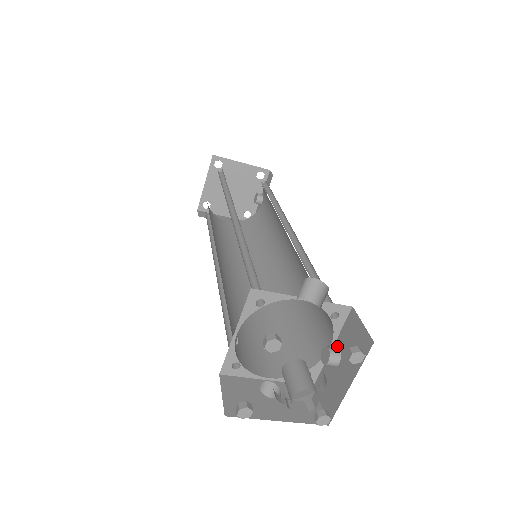
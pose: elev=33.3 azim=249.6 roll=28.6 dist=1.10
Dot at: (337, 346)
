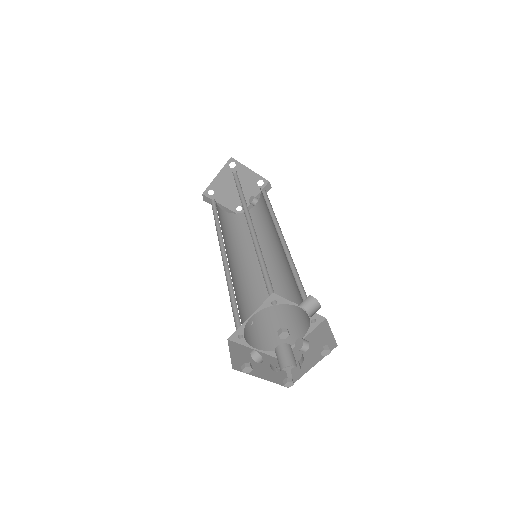
Dot at: (307, 339)
